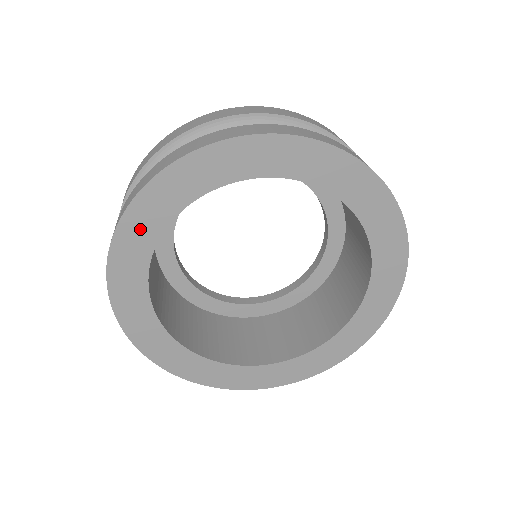
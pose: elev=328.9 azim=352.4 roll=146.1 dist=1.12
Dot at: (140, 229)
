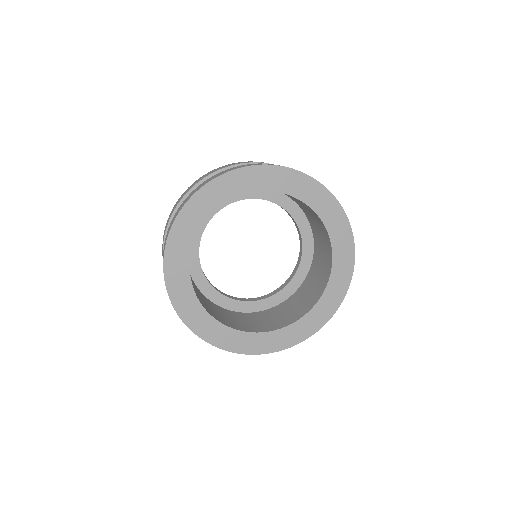
Dot at: (178, 283)
